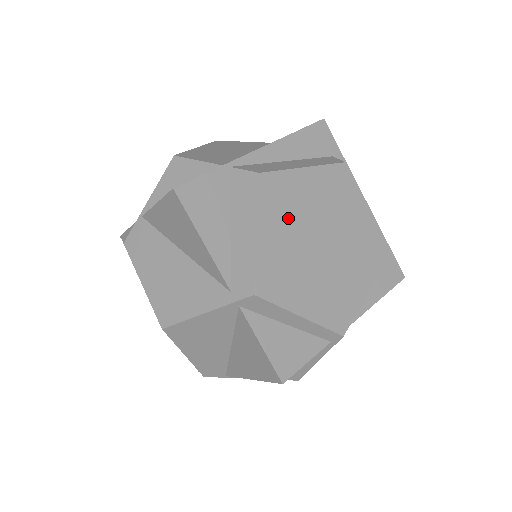
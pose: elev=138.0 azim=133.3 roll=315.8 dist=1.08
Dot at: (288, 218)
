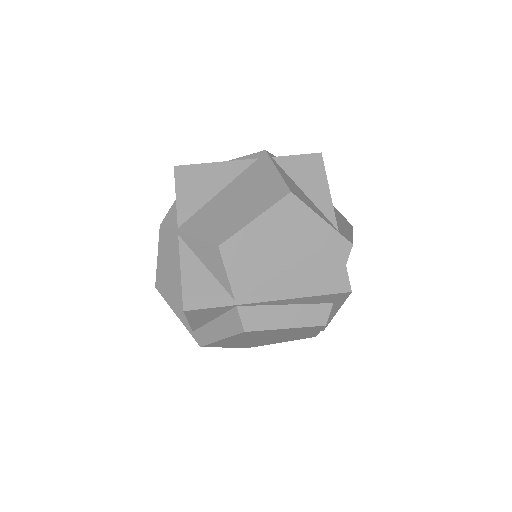
Dot at: (250, 337)
